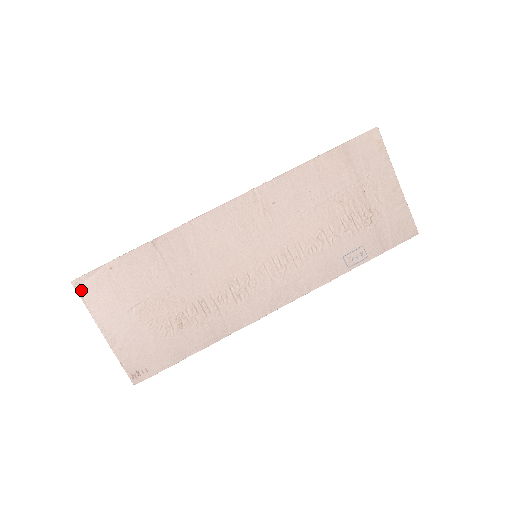
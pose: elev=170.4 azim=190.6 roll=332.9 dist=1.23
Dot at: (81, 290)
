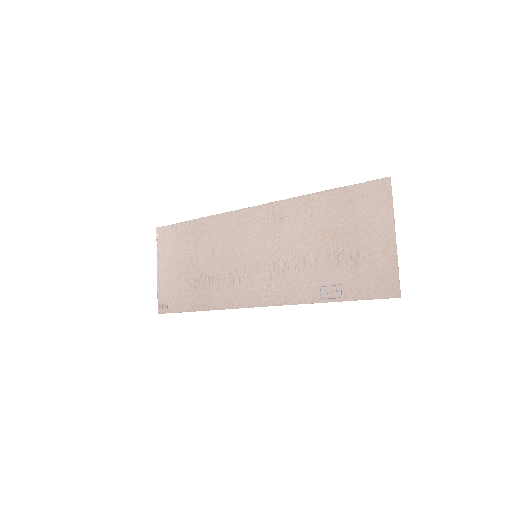
Dot at: (159, 236)
